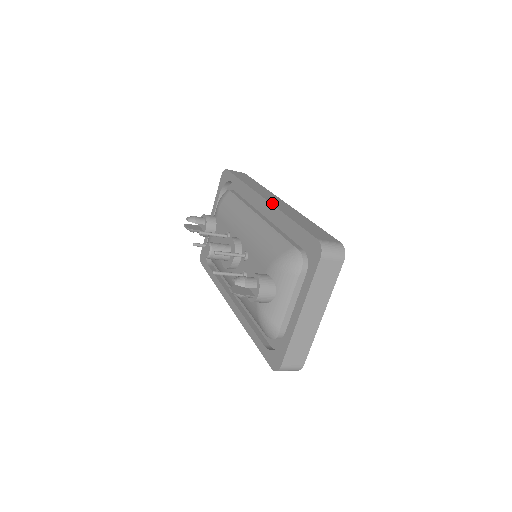
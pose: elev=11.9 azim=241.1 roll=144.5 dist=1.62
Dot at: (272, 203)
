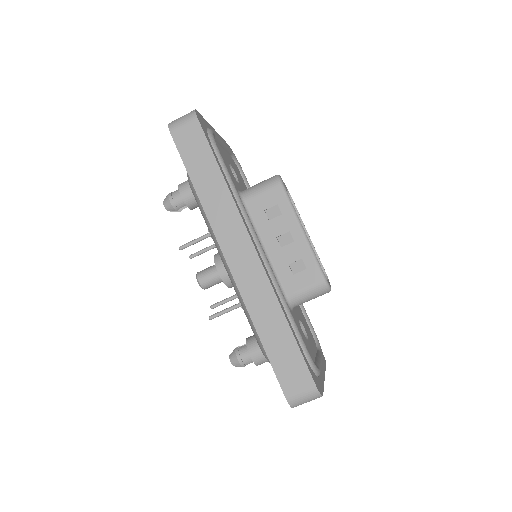
Dot at: occluded
